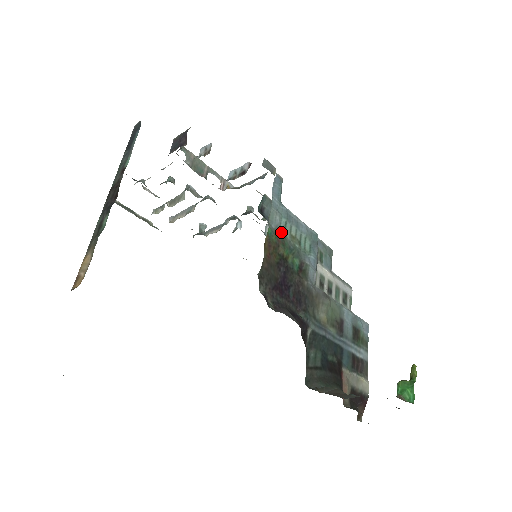
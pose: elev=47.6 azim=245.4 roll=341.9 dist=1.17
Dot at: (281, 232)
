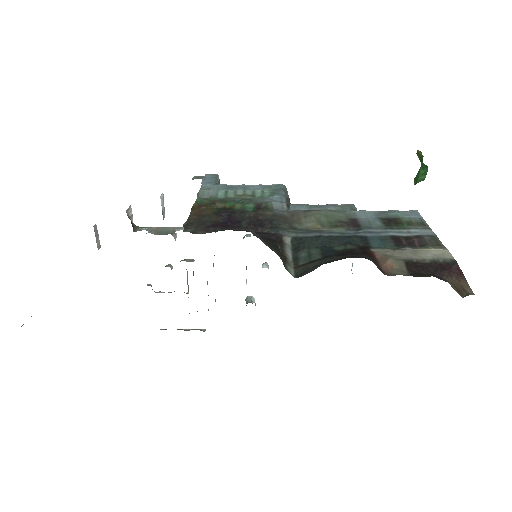
Dot at: (220, 198)
